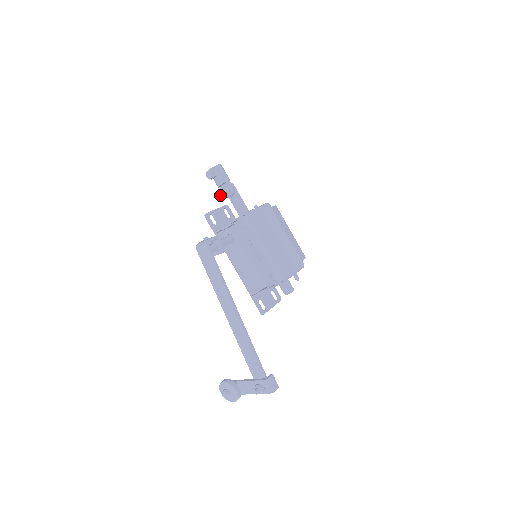
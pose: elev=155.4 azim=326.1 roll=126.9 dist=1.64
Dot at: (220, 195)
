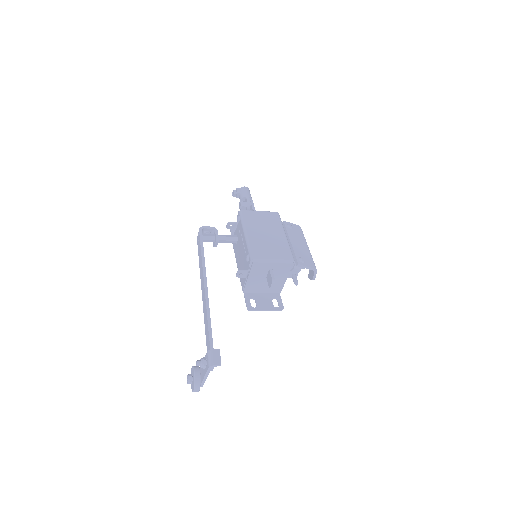
Dot at: (239, 208)
